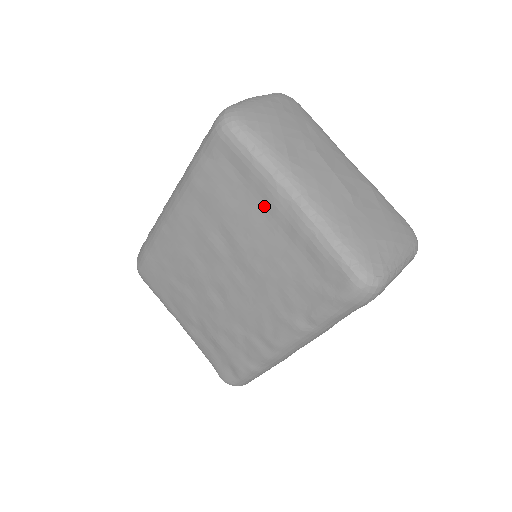
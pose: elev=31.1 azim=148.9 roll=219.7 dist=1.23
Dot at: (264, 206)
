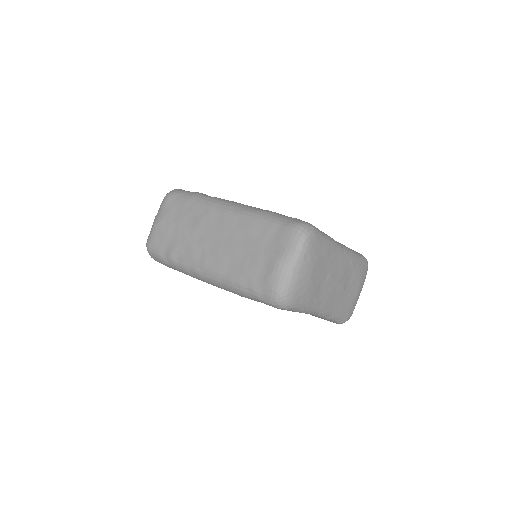
Dot at: occluded
